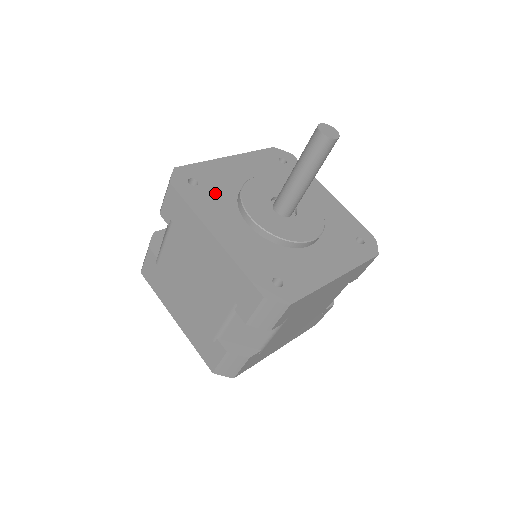
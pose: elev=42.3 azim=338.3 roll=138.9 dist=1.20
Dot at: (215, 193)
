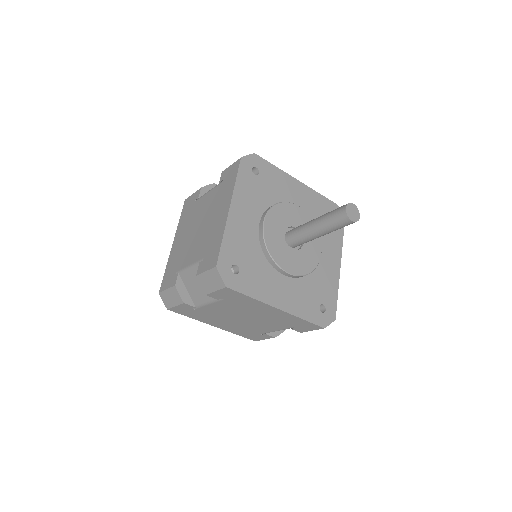
Dot at: (261, 189)
